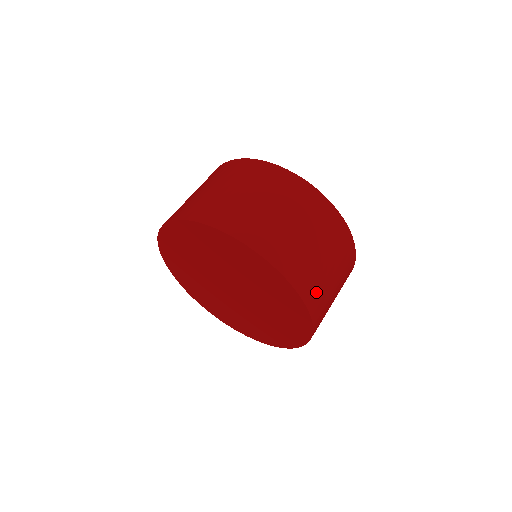
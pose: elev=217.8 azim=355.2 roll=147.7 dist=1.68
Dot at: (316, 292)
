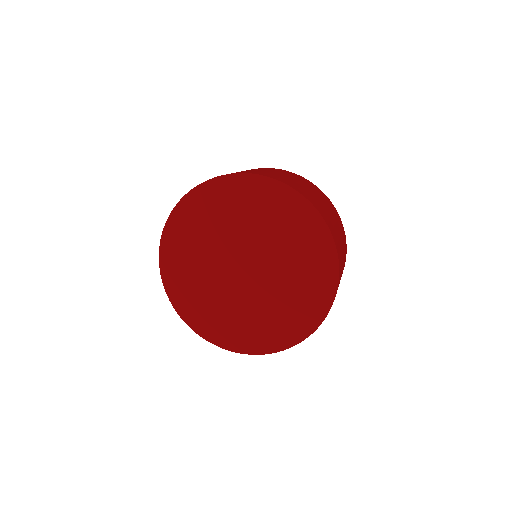
Dot at: (286, 181)
